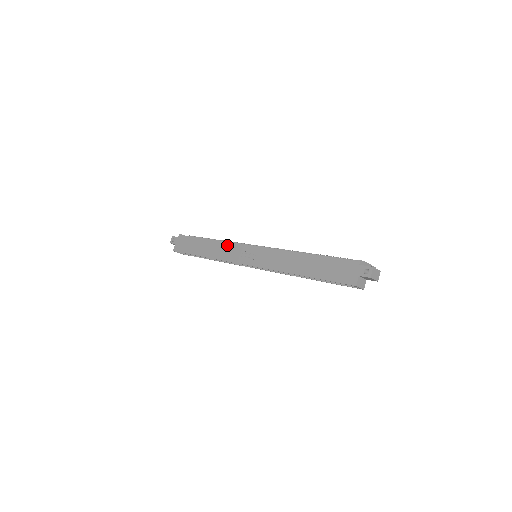
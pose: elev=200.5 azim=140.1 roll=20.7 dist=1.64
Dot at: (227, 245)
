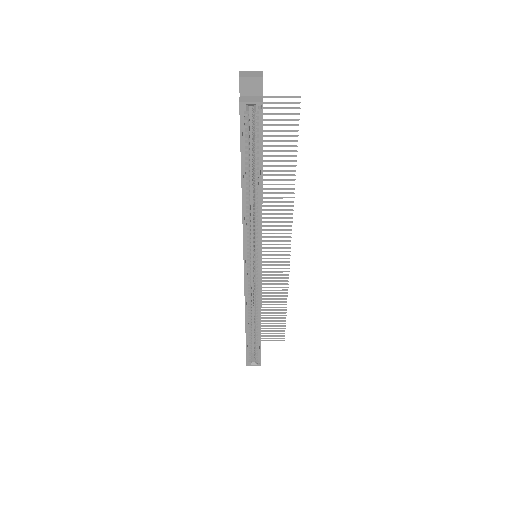
Dot at: occluded
